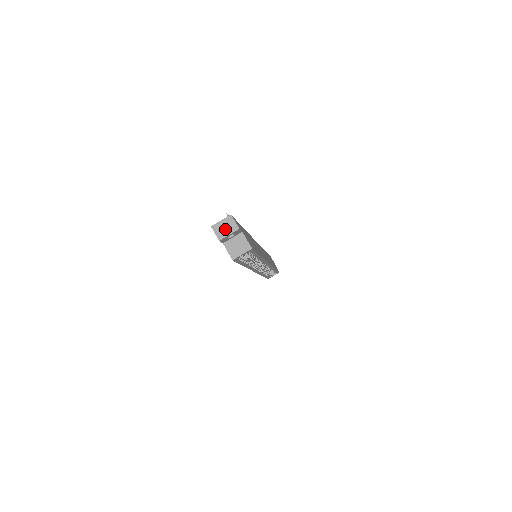
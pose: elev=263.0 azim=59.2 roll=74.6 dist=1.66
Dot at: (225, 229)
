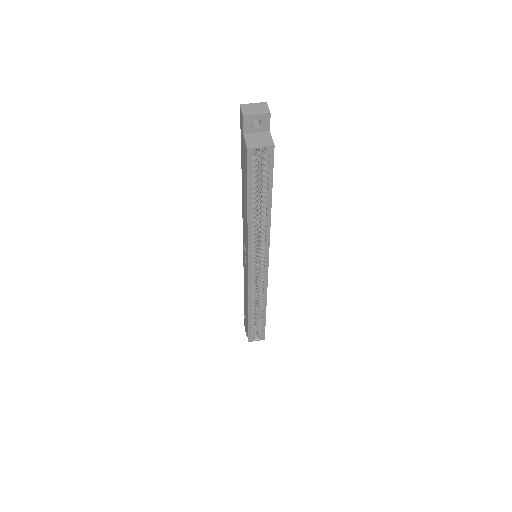
Dot at: (254, 109)
